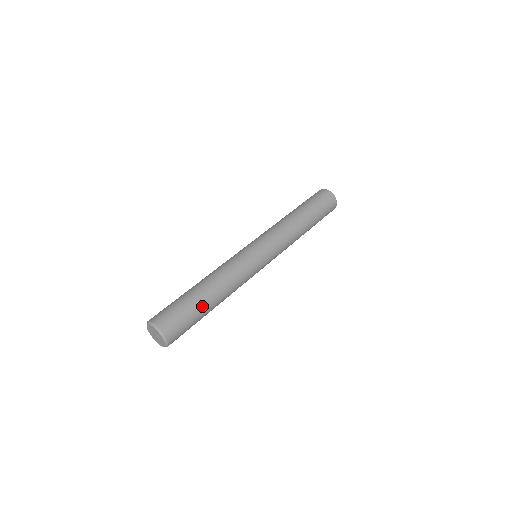
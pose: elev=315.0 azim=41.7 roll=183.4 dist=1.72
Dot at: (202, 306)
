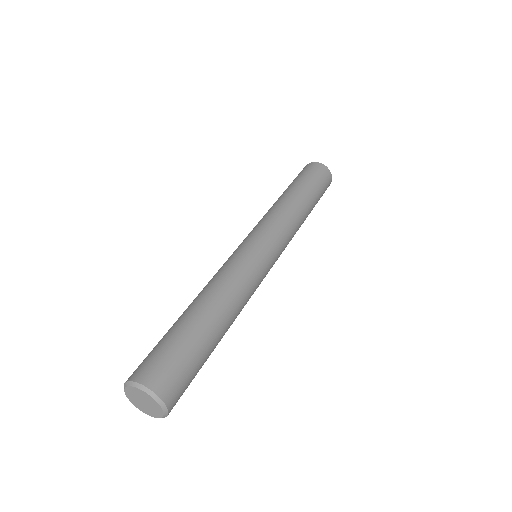
Dot at: (198, 330)
